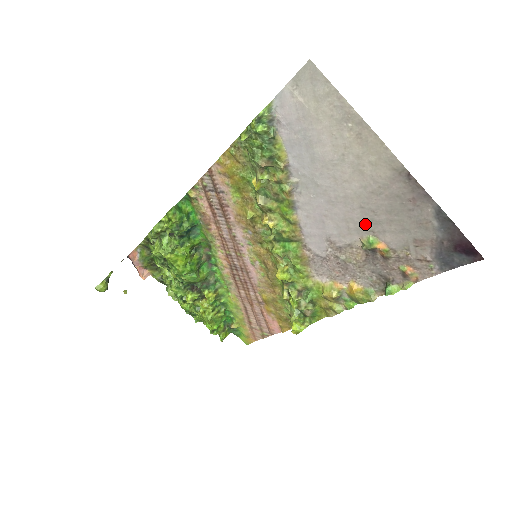
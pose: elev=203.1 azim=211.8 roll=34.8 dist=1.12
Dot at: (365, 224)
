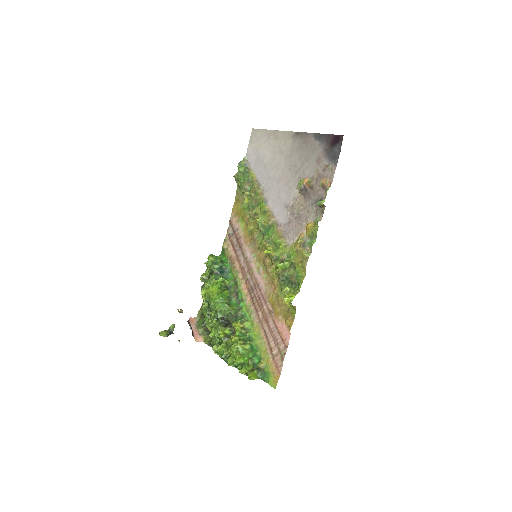
Dot at: (295, 177)
